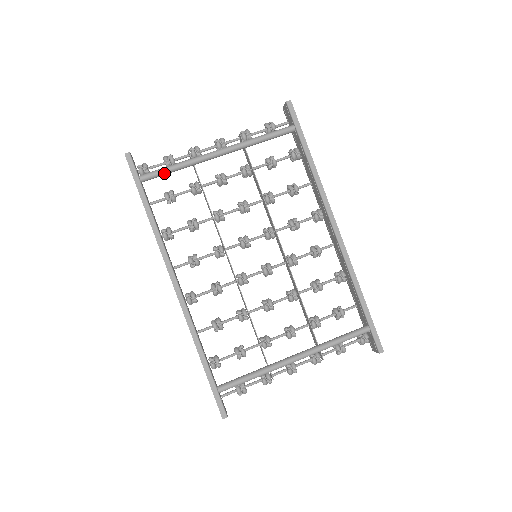
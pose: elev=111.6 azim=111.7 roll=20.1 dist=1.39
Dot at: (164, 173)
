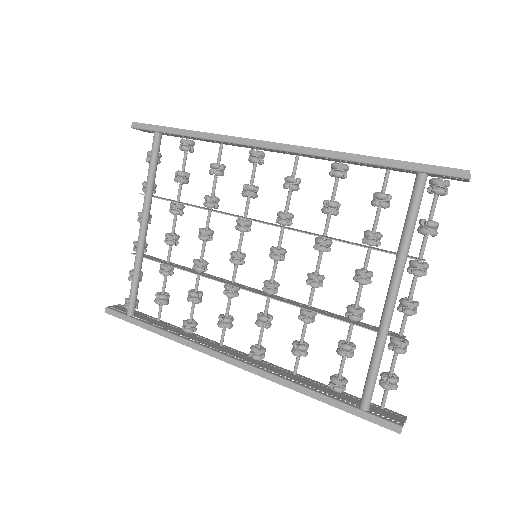
Dot at: (134, 291)
